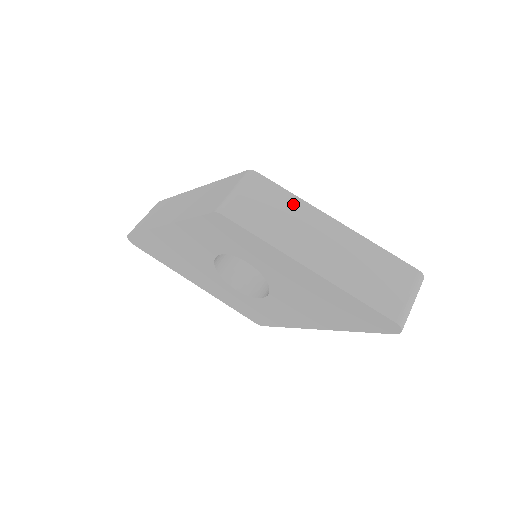
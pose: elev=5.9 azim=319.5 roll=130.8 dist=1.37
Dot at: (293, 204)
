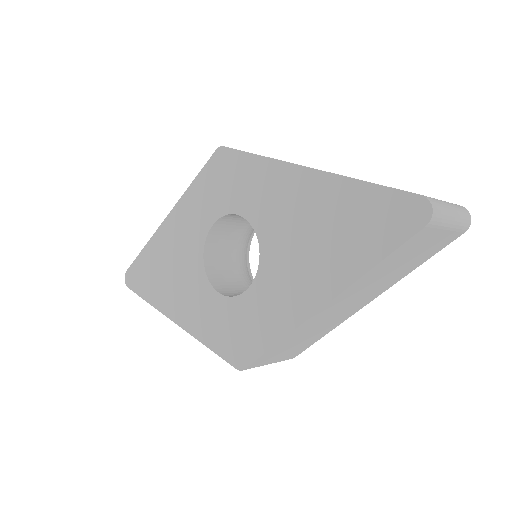
Dot at: occluded
